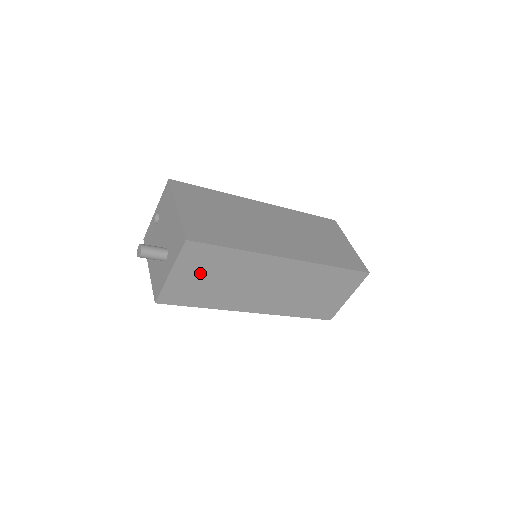
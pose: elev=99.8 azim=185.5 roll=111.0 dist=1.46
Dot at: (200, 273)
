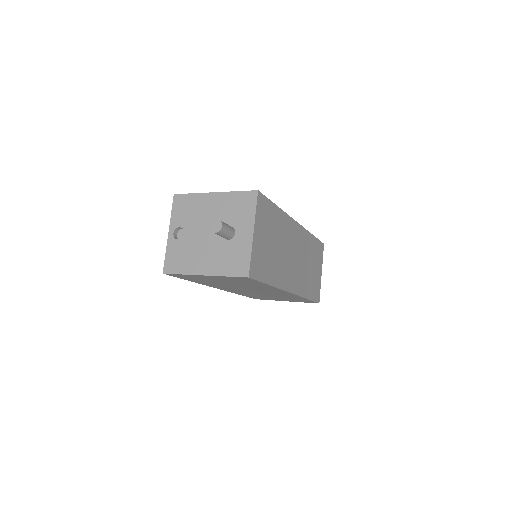
Dot at: (266, 235)
